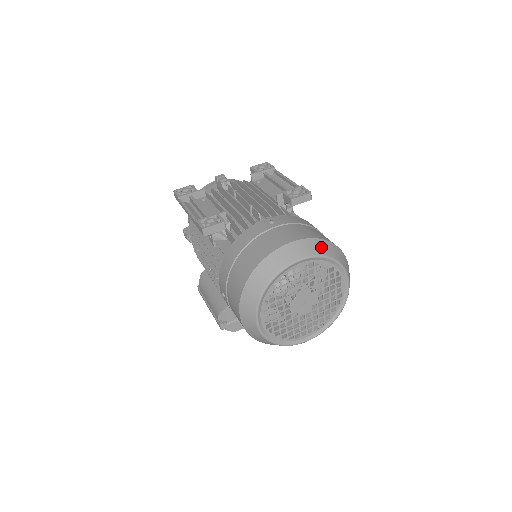
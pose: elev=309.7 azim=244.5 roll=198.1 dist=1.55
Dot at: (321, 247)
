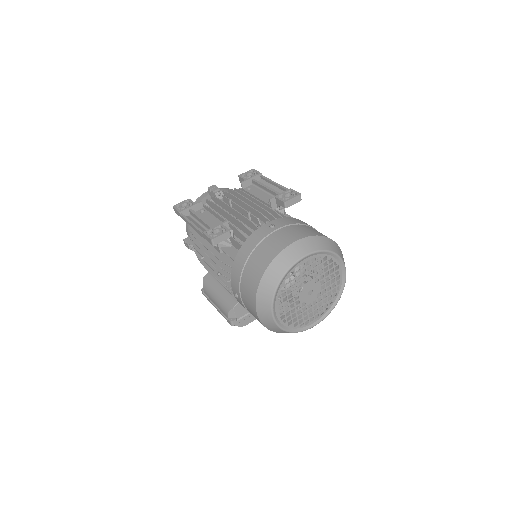
Dot at: (320, 243)
